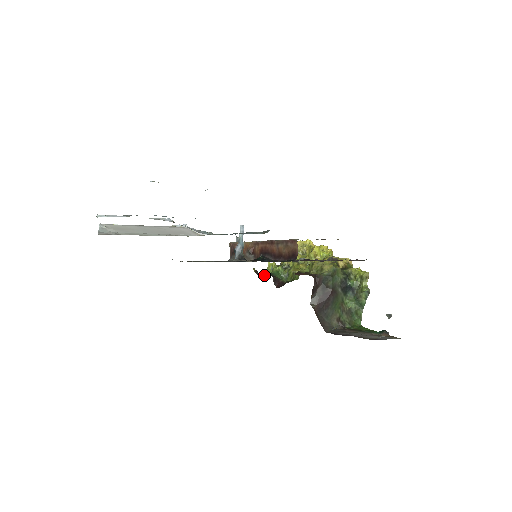
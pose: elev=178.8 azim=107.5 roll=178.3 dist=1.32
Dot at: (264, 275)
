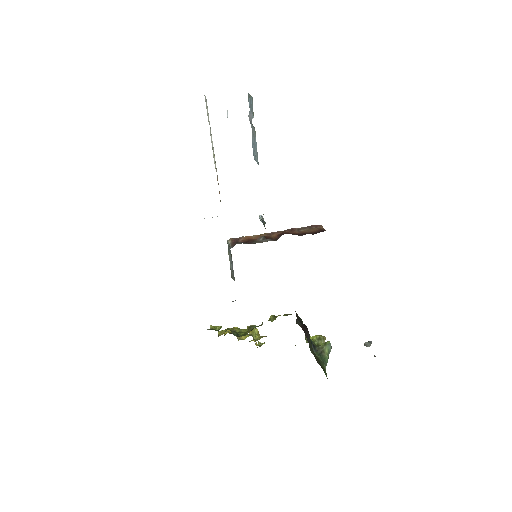
Dot at: (211, 329)
